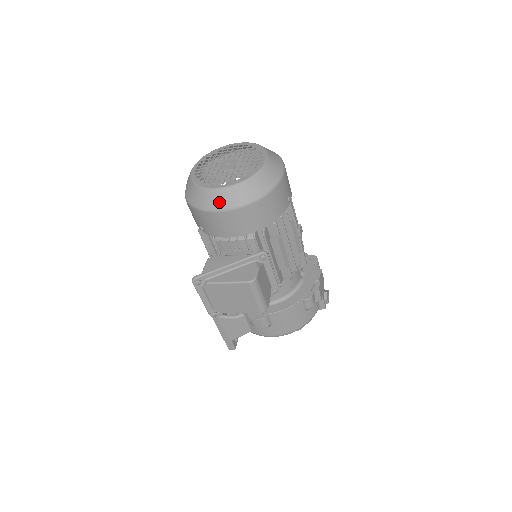
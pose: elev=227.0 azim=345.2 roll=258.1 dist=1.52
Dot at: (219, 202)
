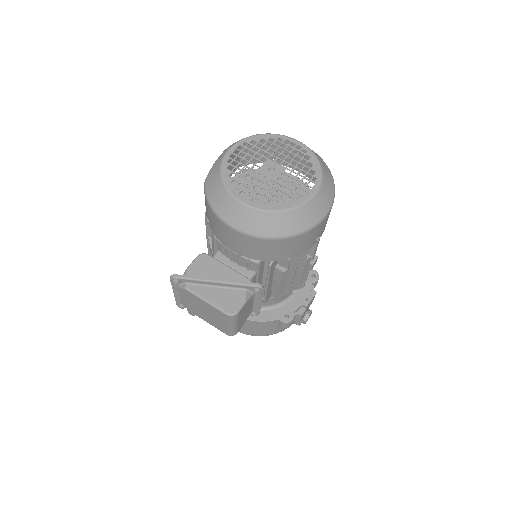
Dot at: (237, 219)
